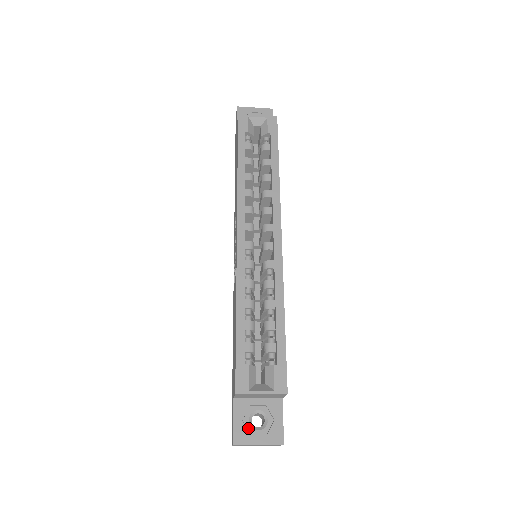
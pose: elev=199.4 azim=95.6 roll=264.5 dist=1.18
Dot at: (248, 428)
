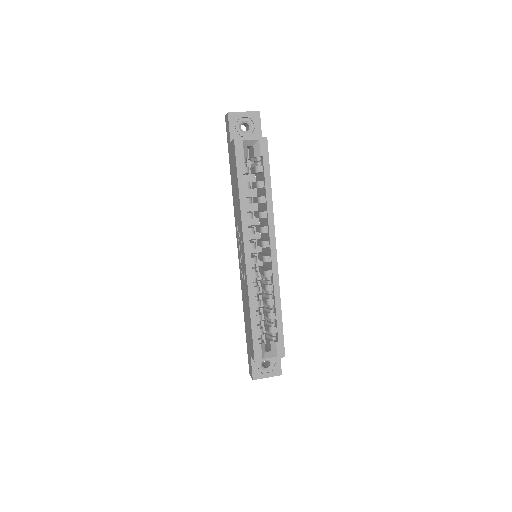
Dot at: (261, 370)
